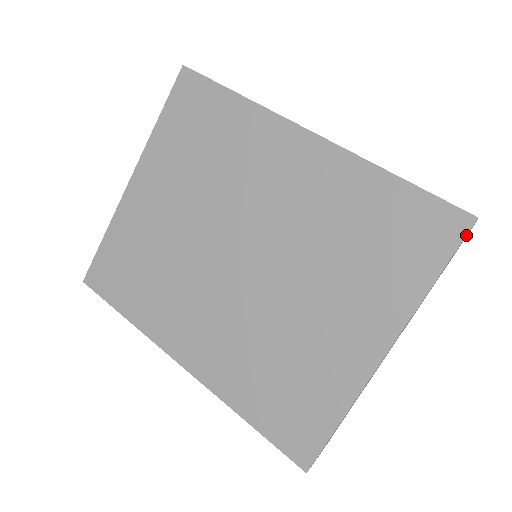
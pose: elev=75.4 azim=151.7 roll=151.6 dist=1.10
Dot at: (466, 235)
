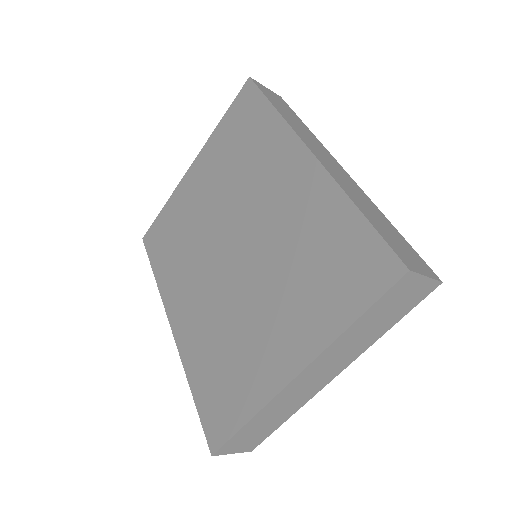
Dot at: (394, 284)
